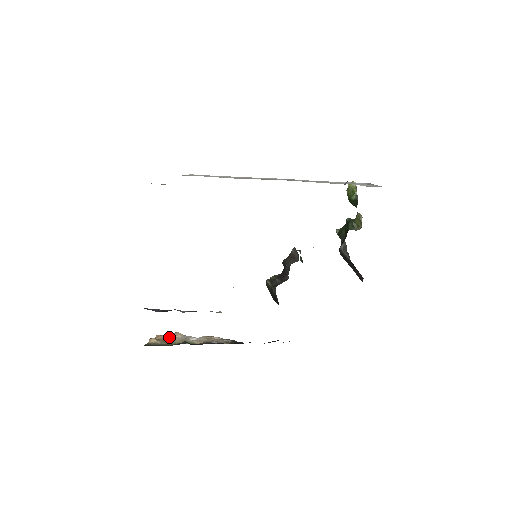
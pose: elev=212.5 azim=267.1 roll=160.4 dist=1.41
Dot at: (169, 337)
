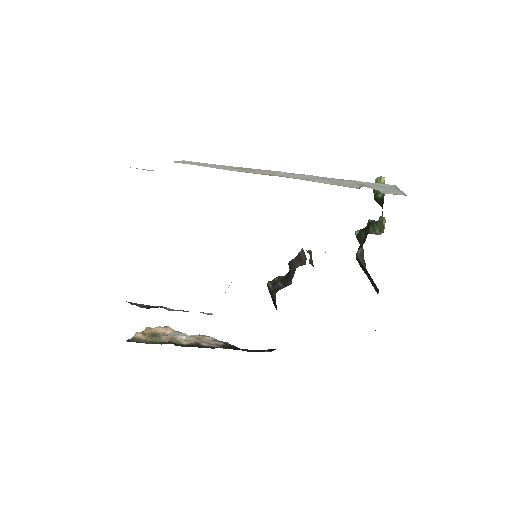
Dot at: (157, 332)
